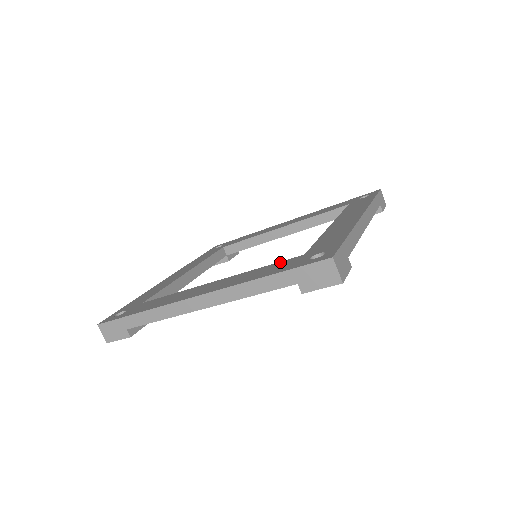
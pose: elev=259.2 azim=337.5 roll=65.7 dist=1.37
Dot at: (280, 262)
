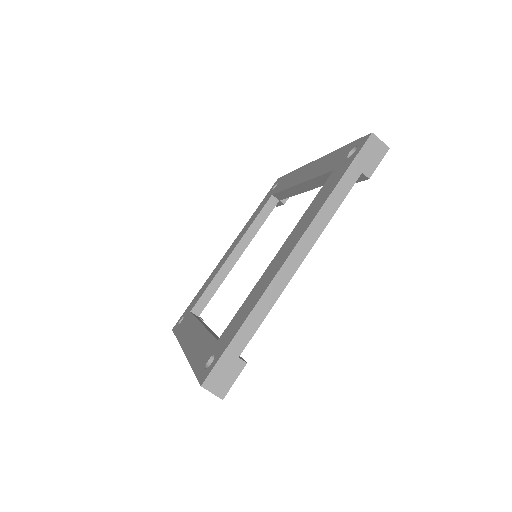
Dot at: (322, 188)
